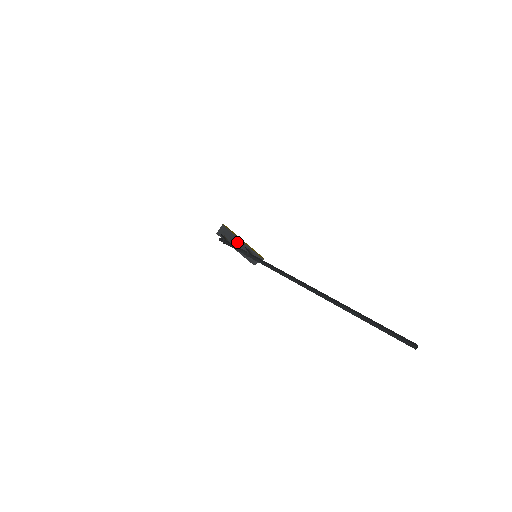
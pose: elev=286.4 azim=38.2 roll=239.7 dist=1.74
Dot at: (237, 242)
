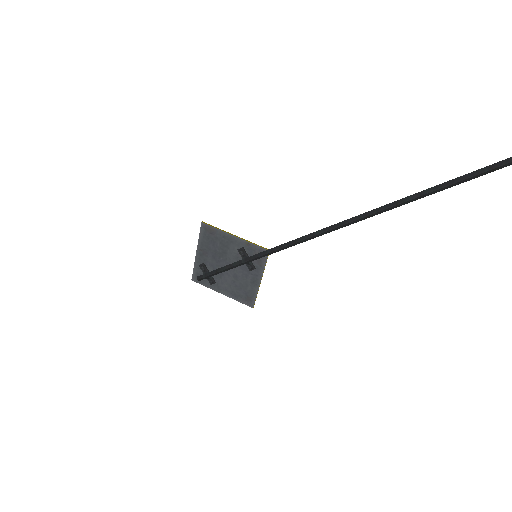
Dot at: (224, 255)
